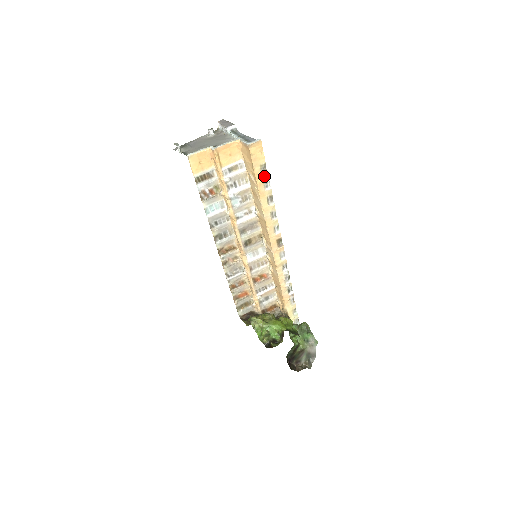
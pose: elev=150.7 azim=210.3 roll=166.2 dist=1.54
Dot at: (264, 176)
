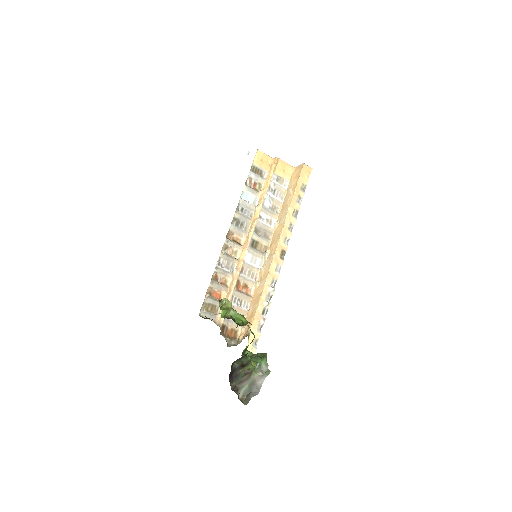
Dot at: (301, 193)
